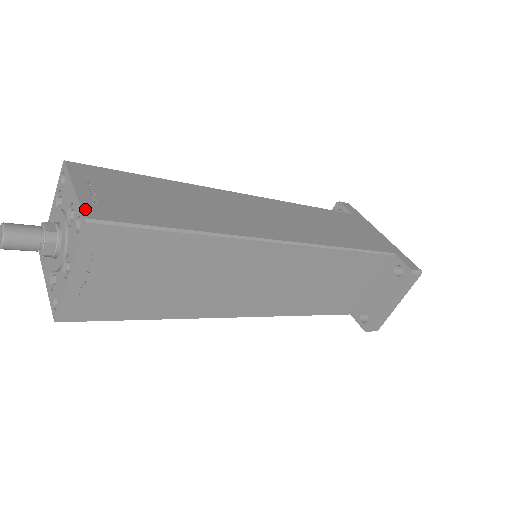
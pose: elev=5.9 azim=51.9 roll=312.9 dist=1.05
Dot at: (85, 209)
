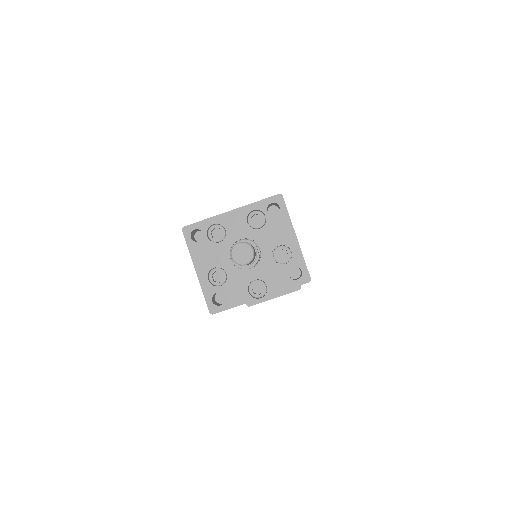
Dot at: occluded
